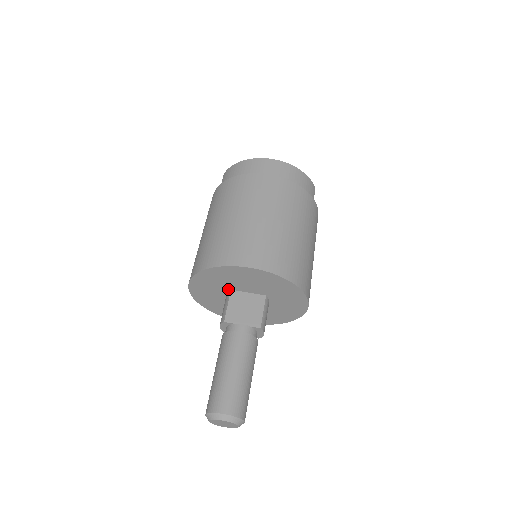
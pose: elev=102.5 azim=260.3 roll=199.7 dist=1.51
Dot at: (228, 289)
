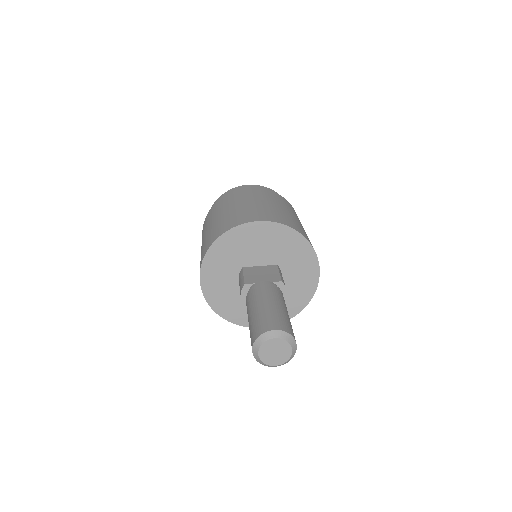
Dot at: (239, 268)
